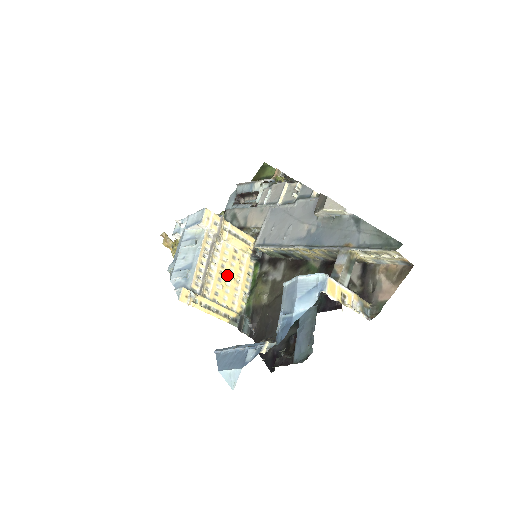
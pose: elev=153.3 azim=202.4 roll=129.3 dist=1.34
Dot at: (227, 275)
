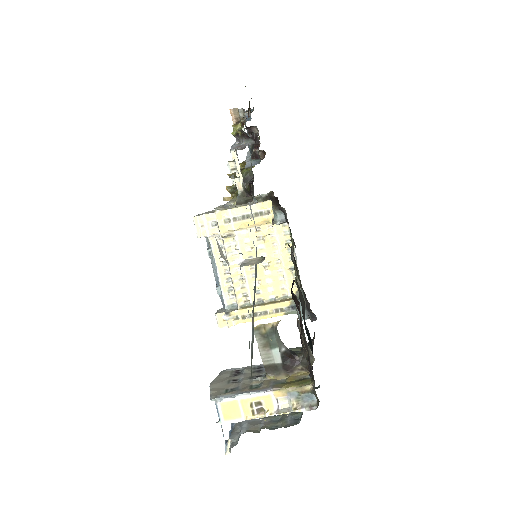
Dot at: (260, 264)
